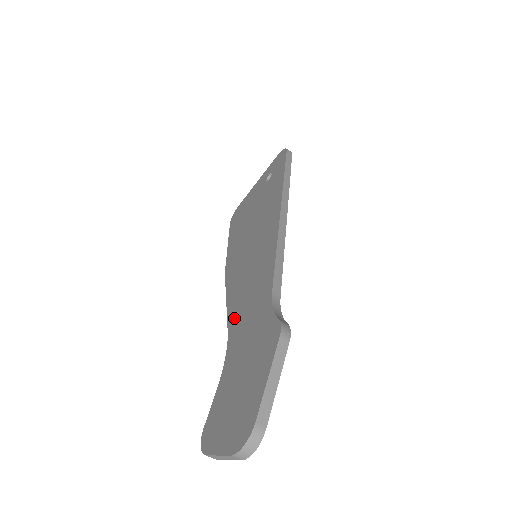
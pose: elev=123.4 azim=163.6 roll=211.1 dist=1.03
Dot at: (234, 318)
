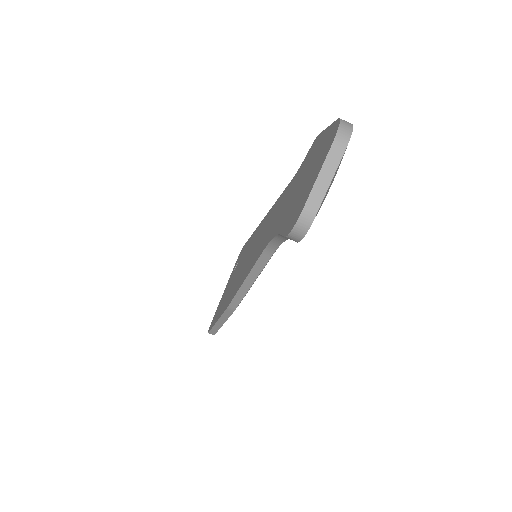
Dot at: (263, 246)
